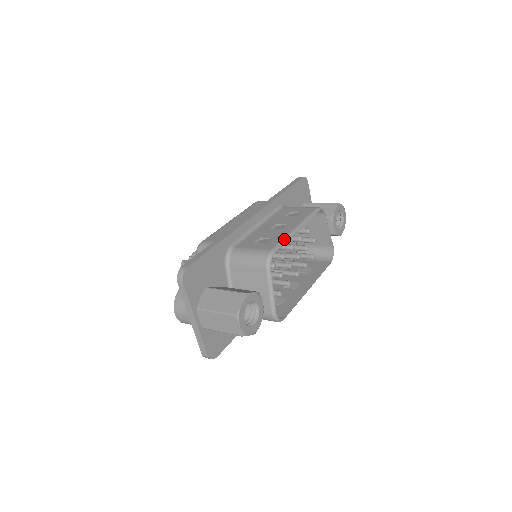
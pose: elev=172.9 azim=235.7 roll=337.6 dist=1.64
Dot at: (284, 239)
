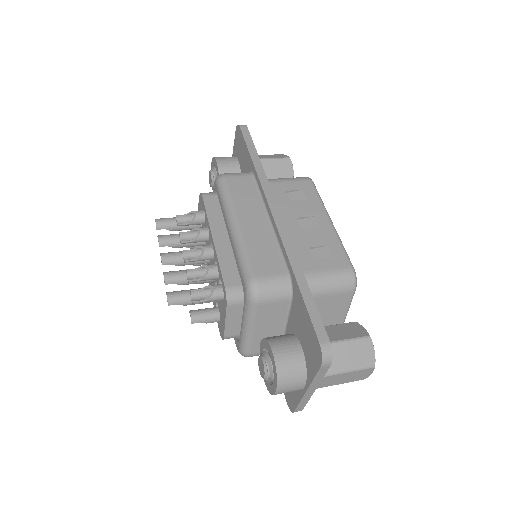
Dot at: (342, 245)
